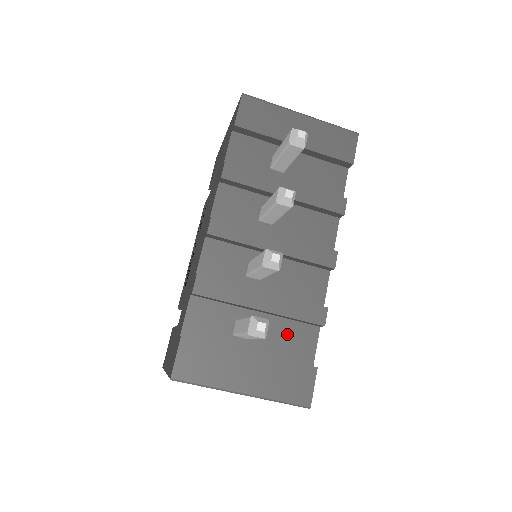
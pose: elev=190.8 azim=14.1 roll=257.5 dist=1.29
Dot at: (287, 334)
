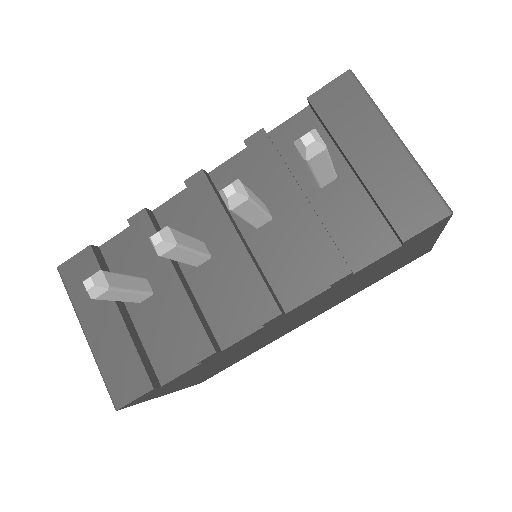
Dot at: (169, 335)
